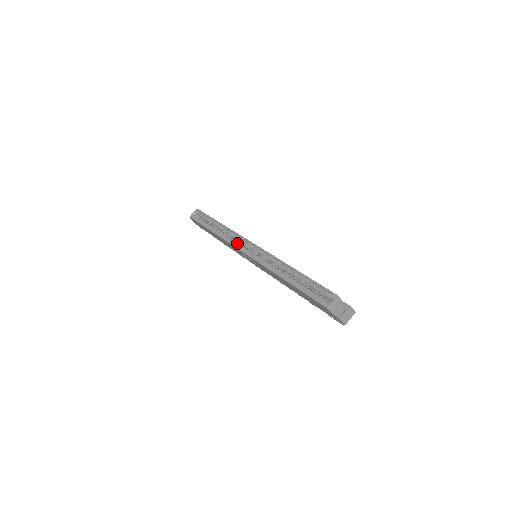
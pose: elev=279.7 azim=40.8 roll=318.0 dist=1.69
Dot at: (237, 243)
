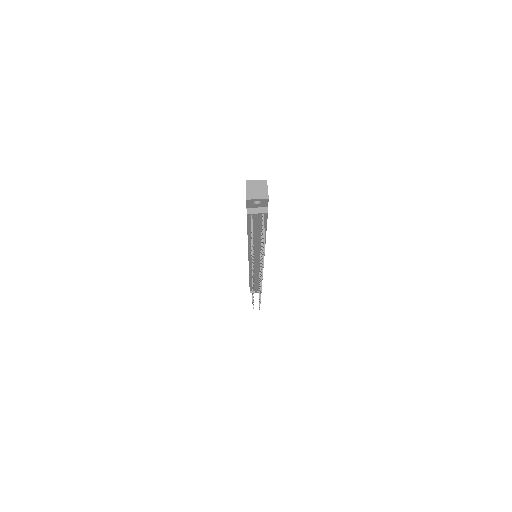
Dot at: occluded
